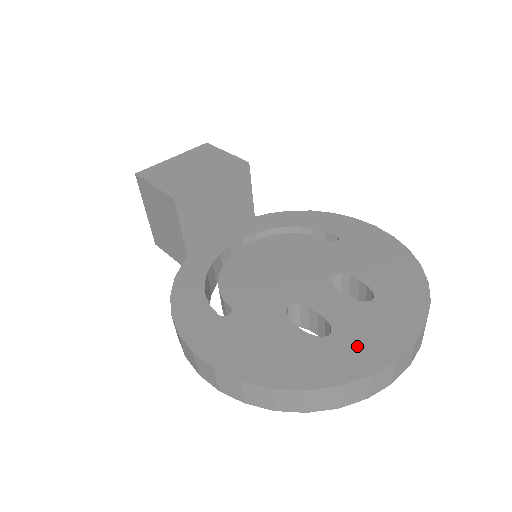
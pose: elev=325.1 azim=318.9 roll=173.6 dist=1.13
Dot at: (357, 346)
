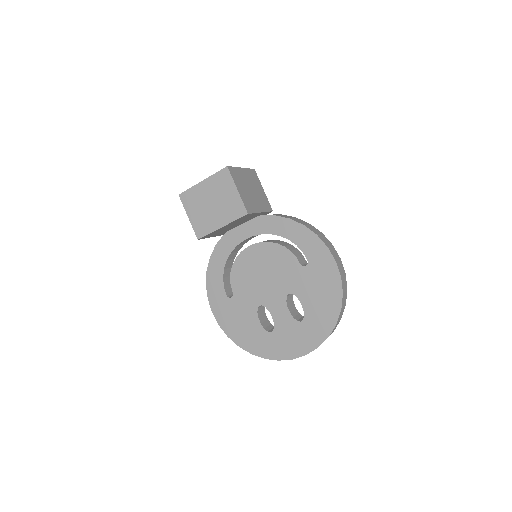
Dot at: (280, 344)
